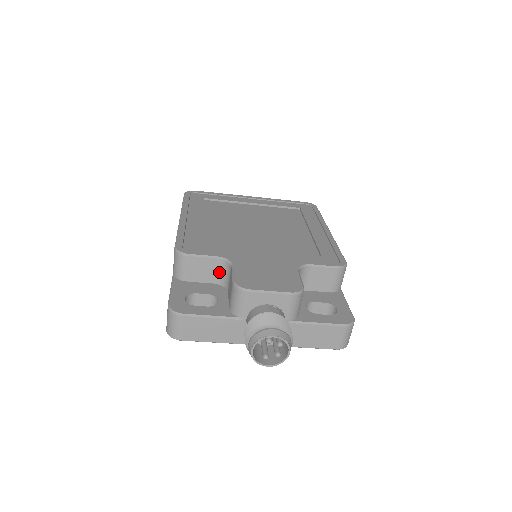
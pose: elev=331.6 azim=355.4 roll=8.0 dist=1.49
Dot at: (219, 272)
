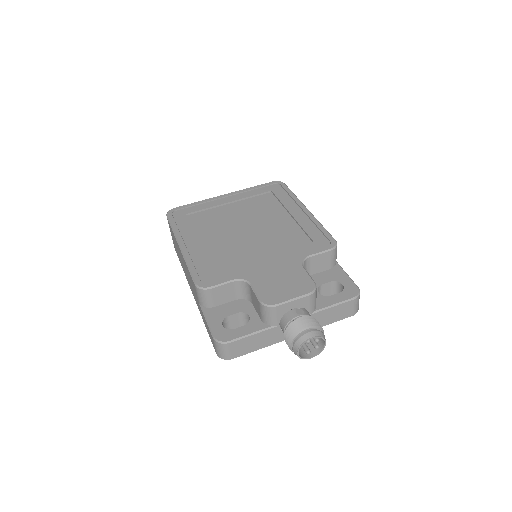
Dot at: (239, 290)
